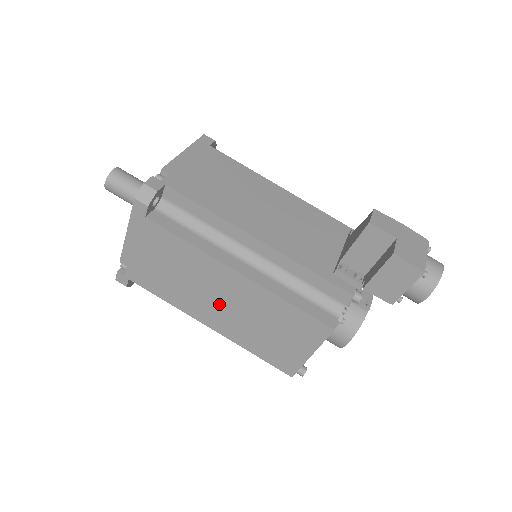
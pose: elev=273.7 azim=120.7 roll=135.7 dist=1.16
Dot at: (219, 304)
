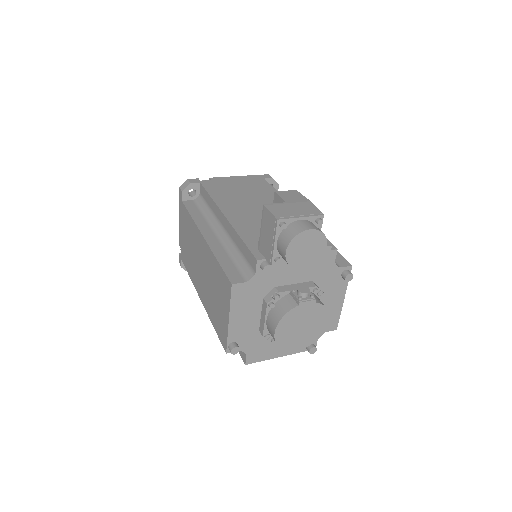
Dot at: (201, 272)
